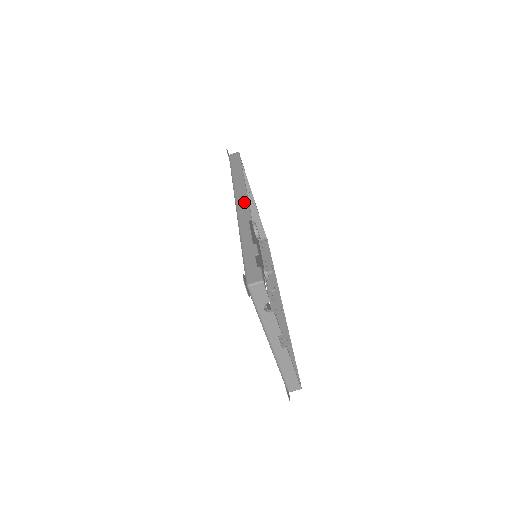
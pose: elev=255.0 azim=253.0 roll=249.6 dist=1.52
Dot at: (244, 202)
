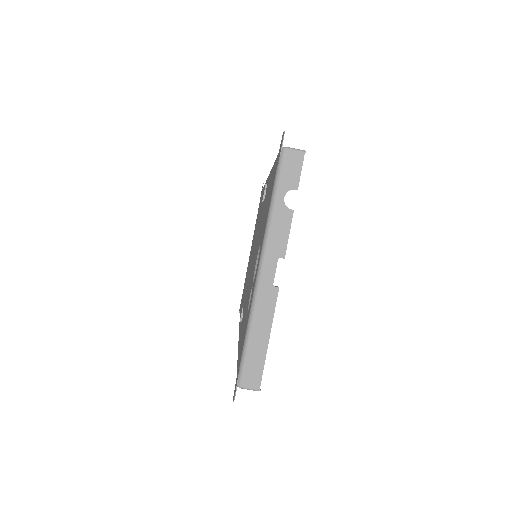
Dot at: occluded
